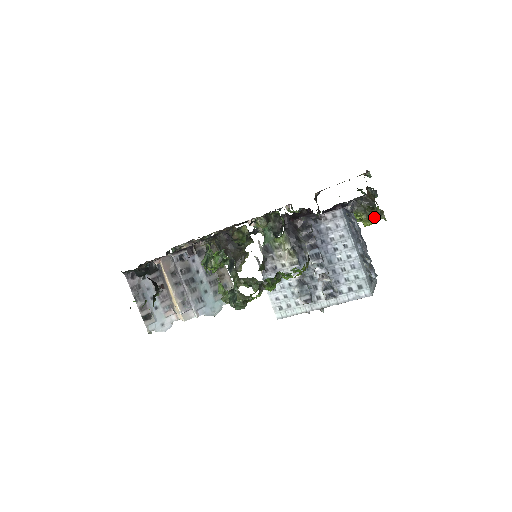
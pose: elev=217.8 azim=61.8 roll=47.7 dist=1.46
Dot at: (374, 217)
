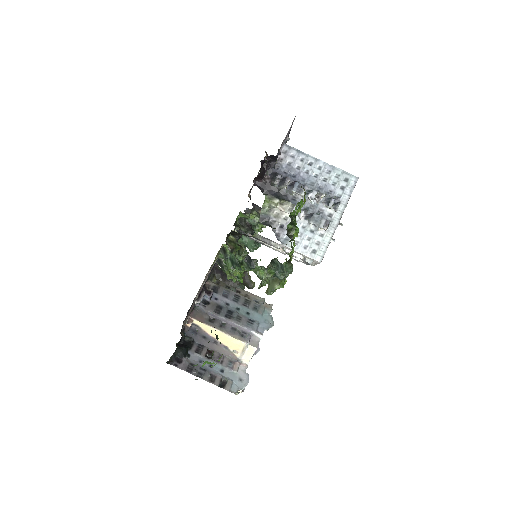
Dot at: occluded
